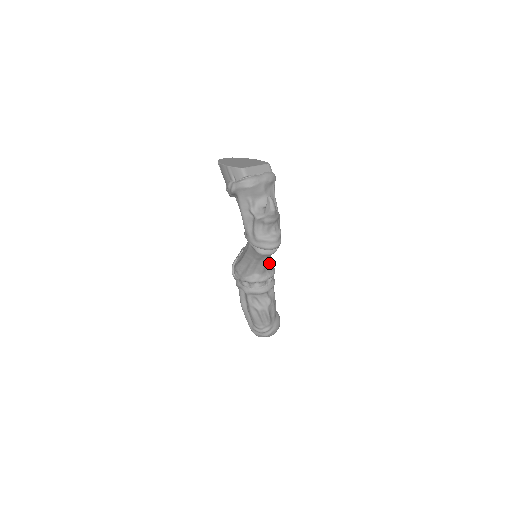
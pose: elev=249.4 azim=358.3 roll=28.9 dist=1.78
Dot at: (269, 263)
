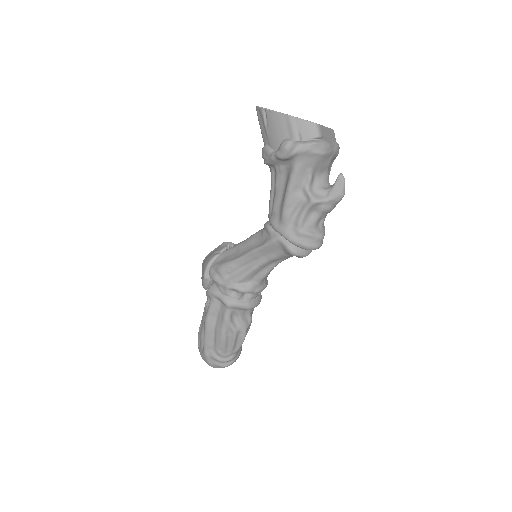
Dot at: occluded
